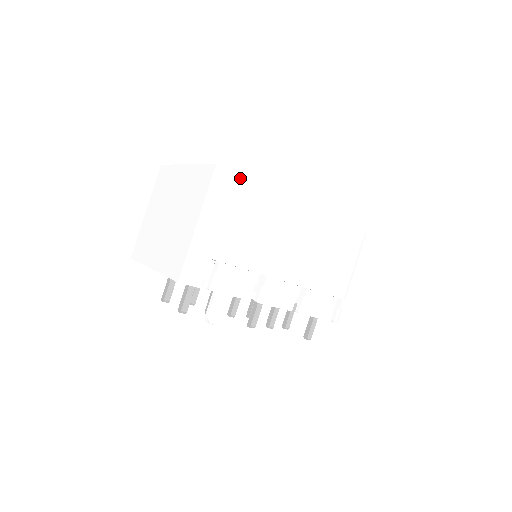
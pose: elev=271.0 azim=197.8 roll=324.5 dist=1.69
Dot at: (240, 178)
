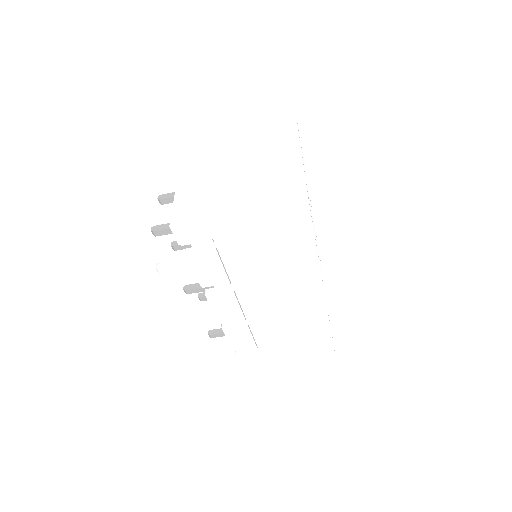
Dot at: (311, 227)
